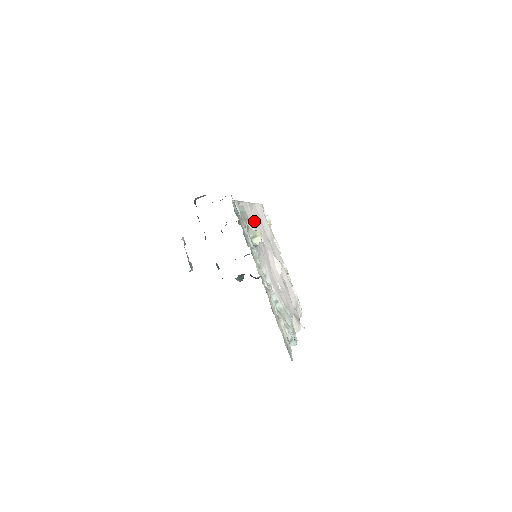
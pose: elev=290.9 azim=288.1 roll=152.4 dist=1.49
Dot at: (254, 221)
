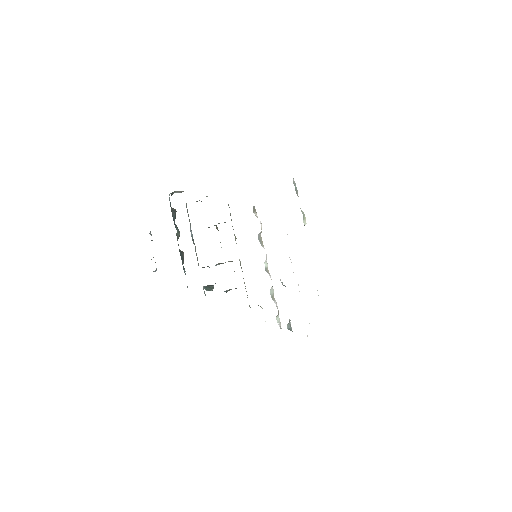
Dot at: occluded
